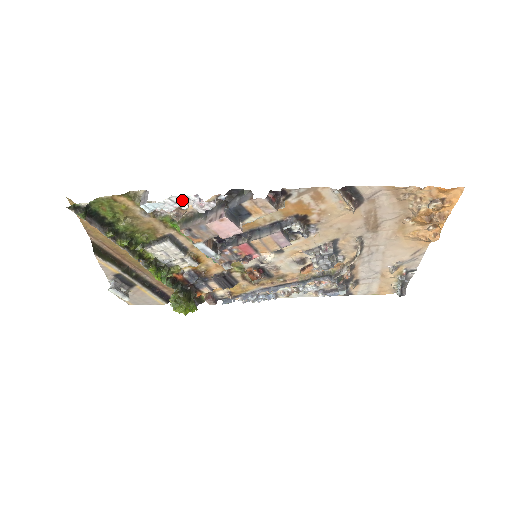
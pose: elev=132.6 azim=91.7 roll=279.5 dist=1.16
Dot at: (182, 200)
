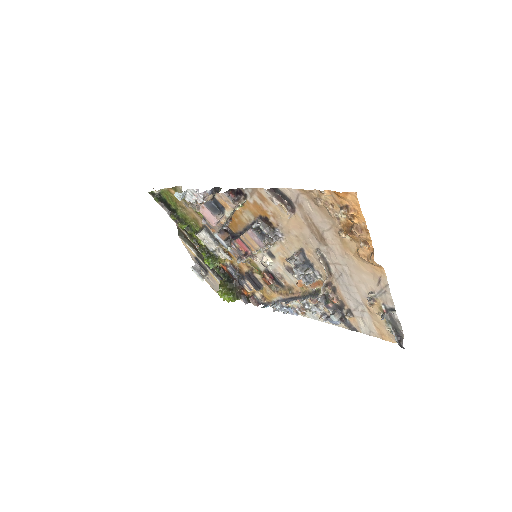
Dot at: (193, 193)
